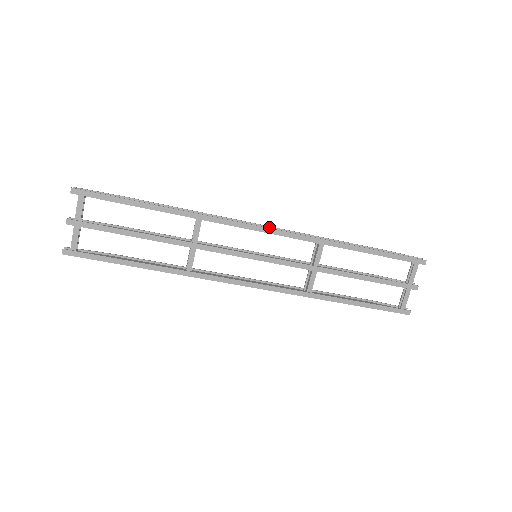
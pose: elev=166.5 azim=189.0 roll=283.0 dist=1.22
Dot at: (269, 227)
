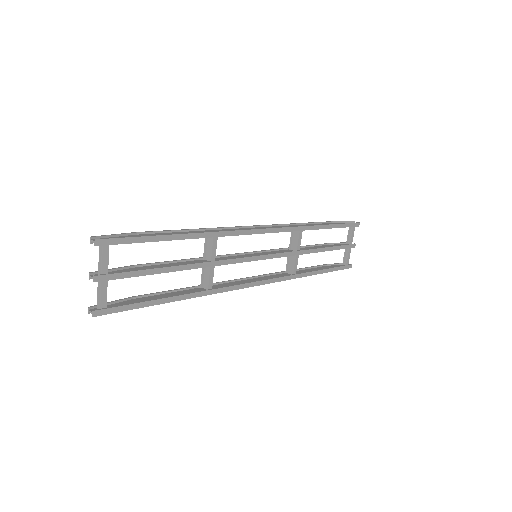
Dot at: (260, 226)
